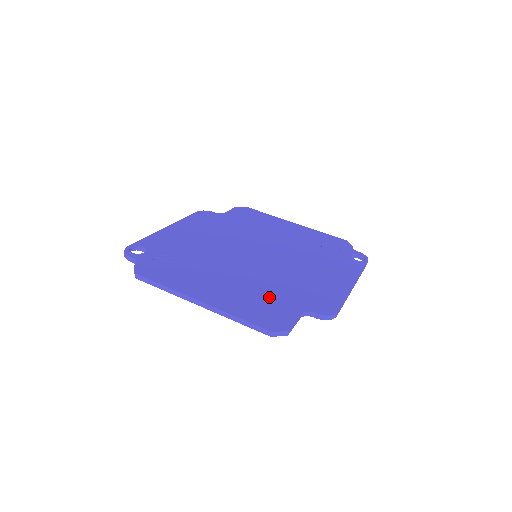
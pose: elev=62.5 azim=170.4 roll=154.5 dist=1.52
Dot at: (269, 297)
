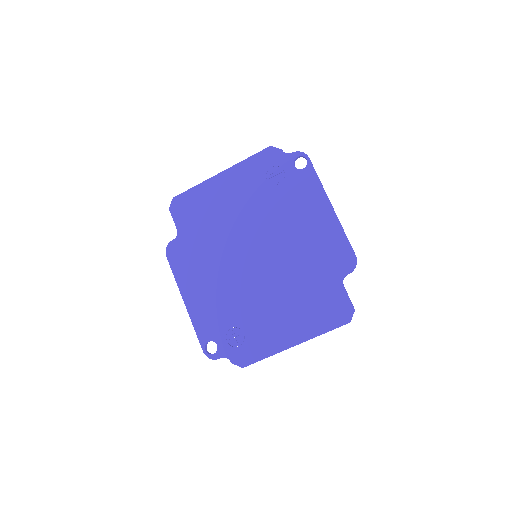
Dot at: (314, 294)
